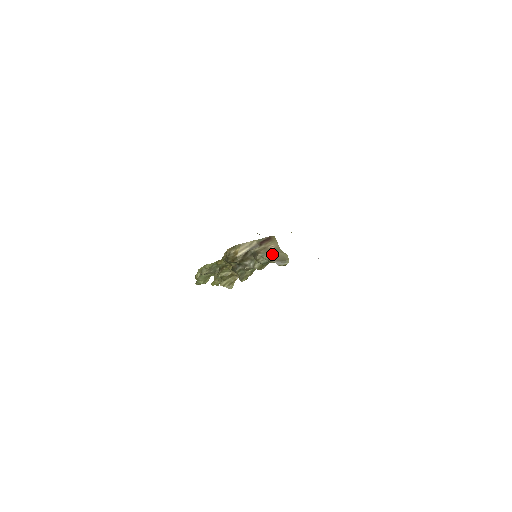
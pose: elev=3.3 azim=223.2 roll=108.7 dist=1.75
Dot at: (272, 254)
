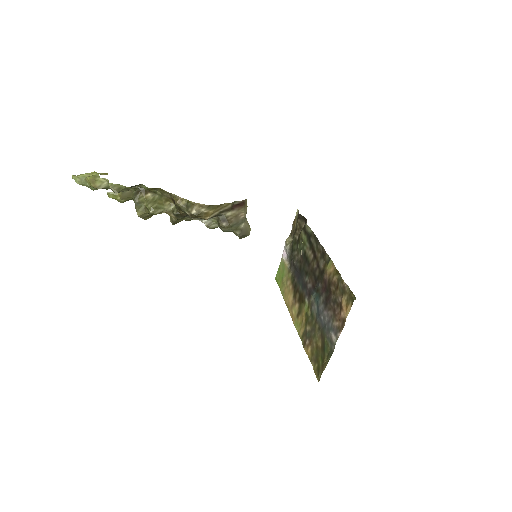
Dot at: (240, 225)
